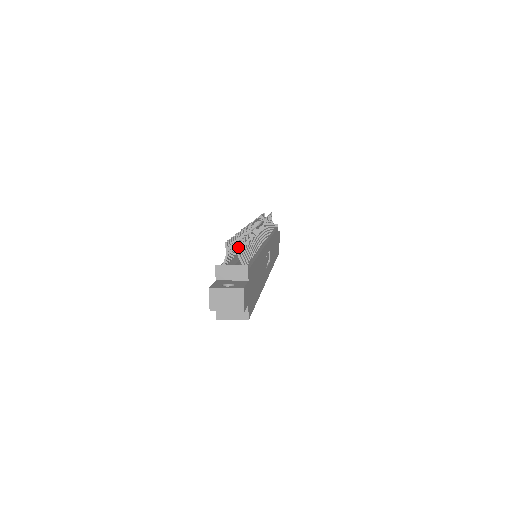
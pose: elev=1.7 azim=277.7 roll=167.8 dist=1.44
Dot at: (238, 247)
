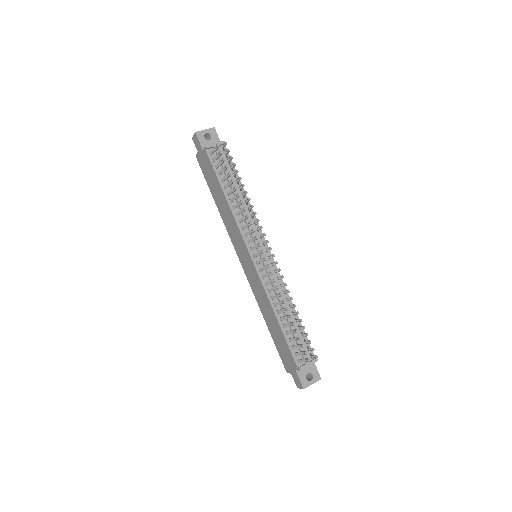
Dot at: occluded
